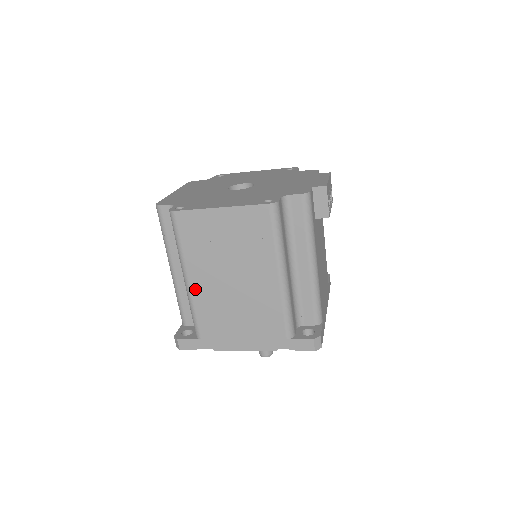
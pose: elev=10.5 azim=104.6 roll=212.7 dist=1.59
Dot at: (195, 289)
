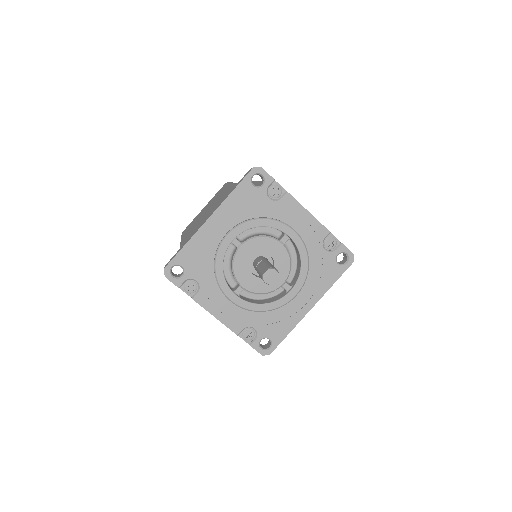
Dot at: occluded
